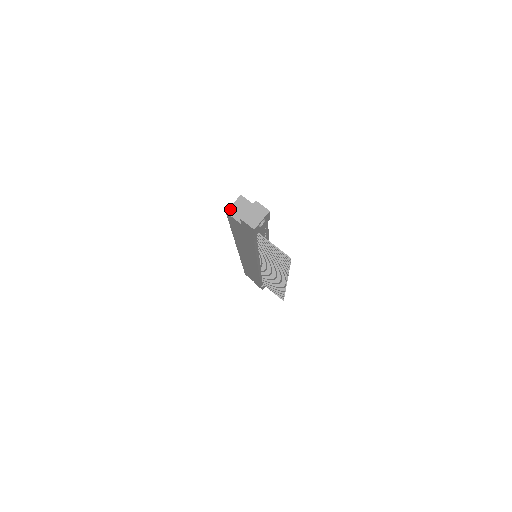
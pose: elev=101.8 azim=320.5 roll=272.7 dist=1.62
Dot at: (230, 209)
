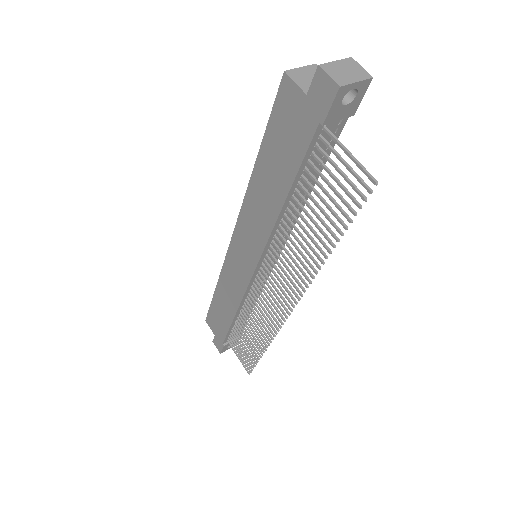
Dot at: (293, 71)
